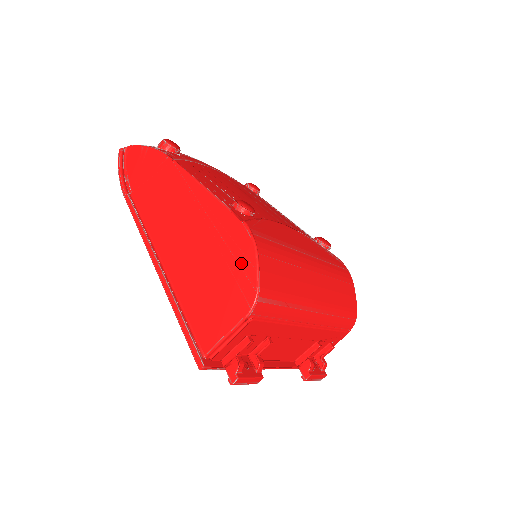
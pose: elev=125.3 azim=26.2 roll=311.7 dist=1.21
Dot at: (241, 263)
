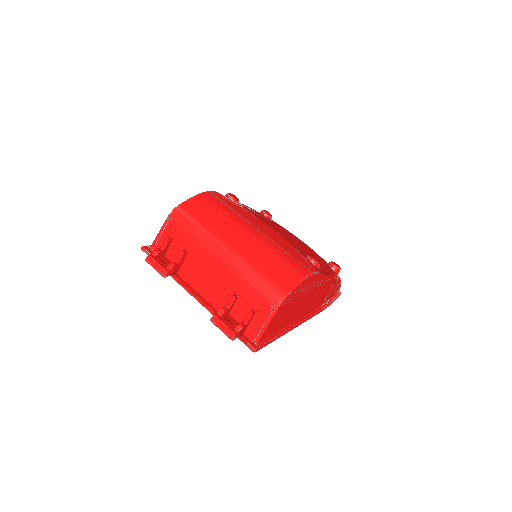
Dot at: occluded
